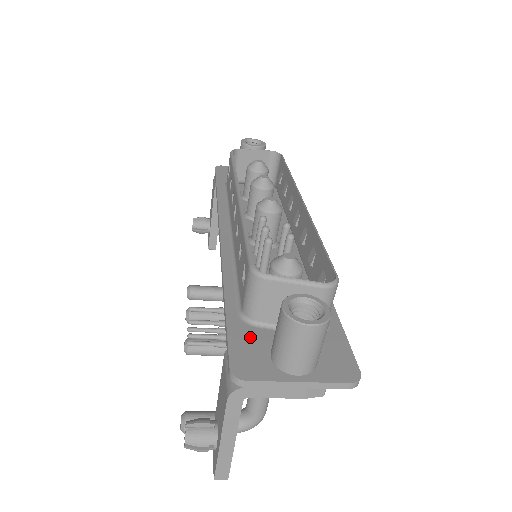
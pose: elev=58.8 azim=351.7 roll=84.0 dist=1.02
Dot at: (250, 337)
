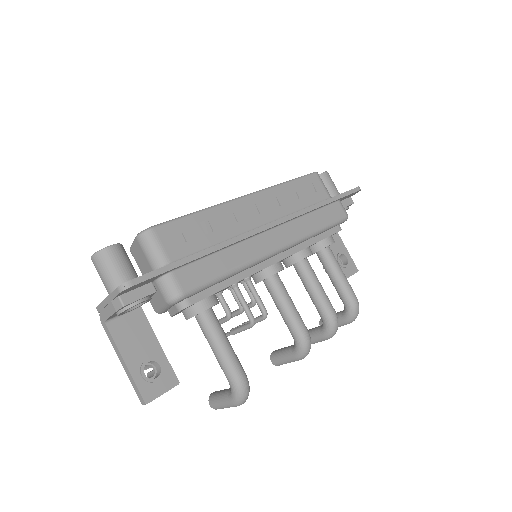
Dot at: occluded
